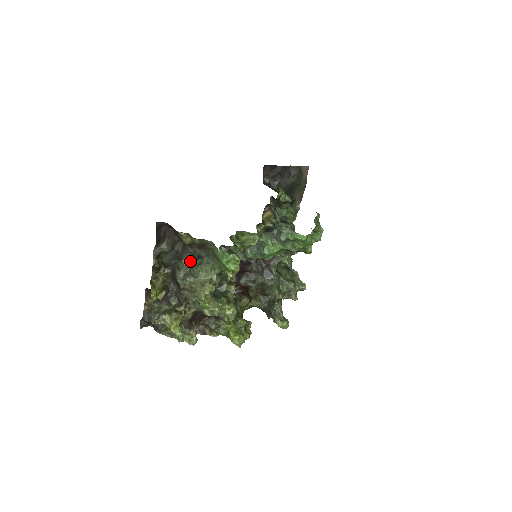
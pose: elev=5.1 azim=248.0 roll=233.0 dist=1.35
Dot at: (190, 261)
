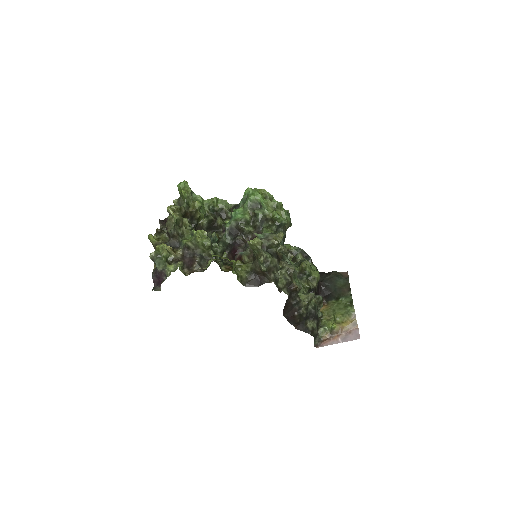
Dot at: occluded
